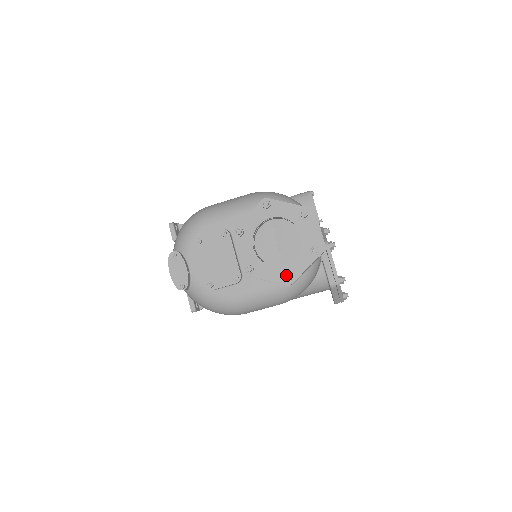
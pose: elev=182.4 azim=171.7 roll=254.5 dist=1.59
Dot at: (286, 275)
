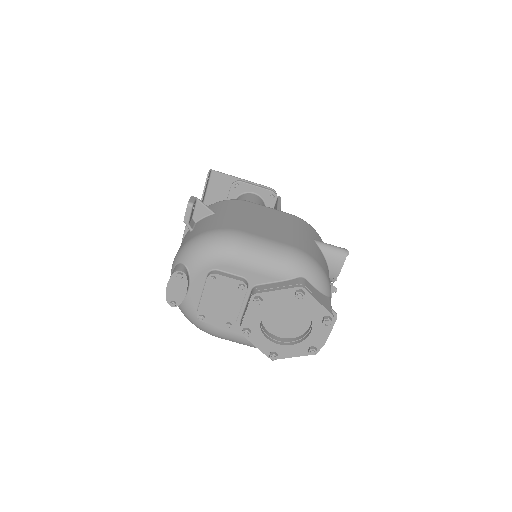
Dot at: (275, 355)
